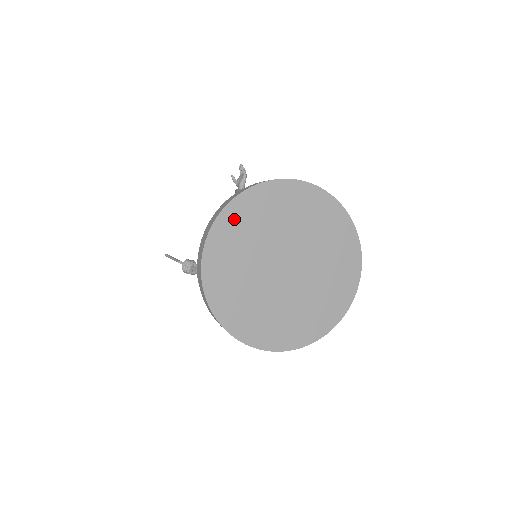
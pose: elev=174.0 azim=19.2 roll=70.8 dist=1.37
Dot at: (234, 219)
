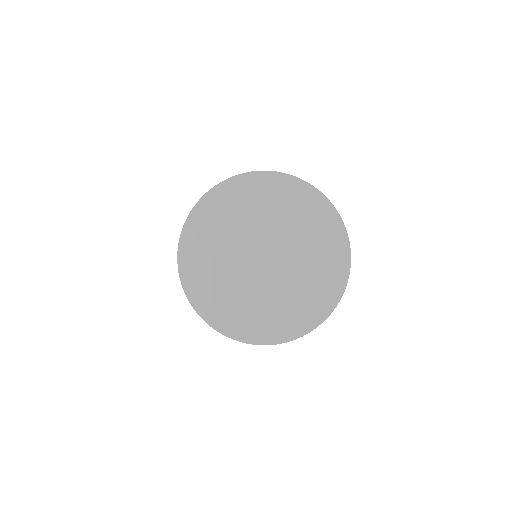
Dot at: (228, 195)
